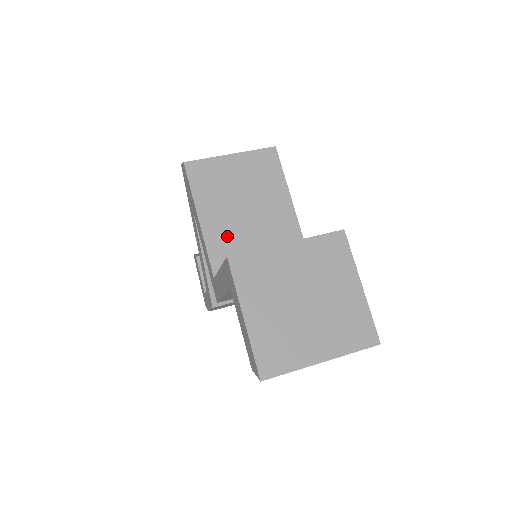
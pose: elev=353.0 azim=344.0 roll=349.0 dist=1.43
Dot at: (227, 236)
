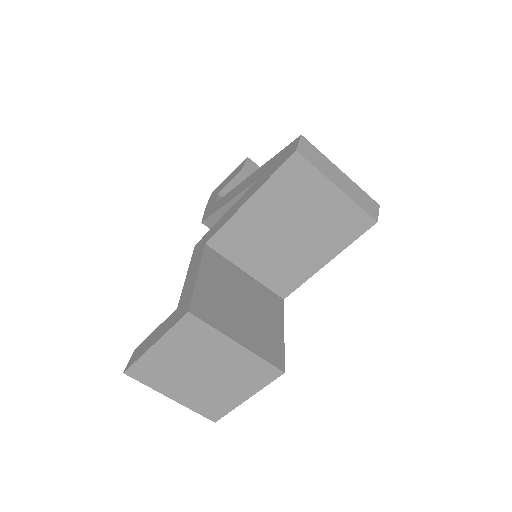
Dot at: (250, 233)
